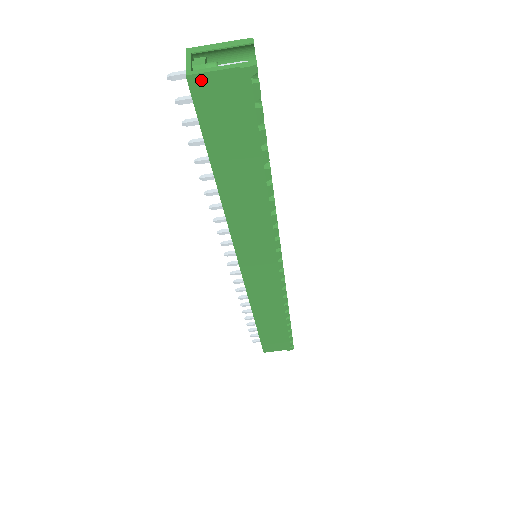
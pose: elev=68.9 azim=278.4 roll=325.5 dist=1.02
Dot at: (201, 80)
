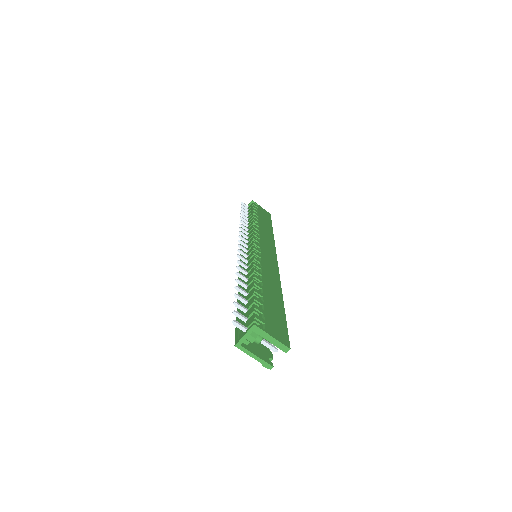
Dot at: (242, 348)
